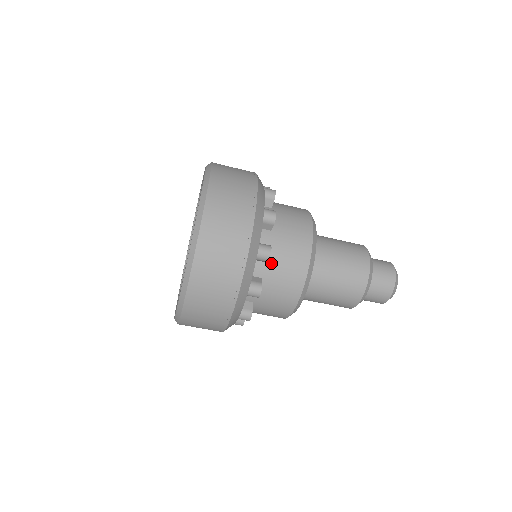
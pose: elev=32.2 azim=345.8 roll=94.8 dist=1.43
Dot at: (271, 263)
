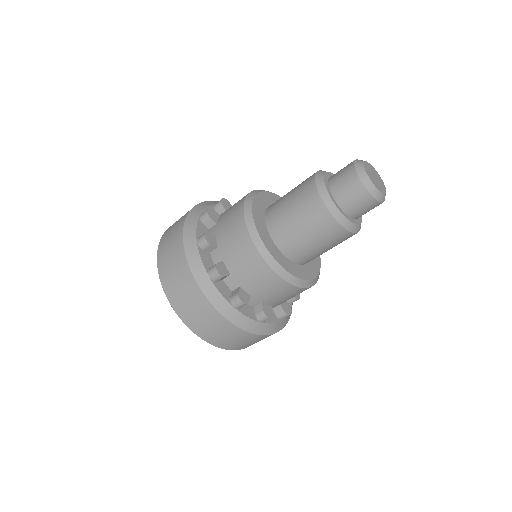
Dot at: (254, 294)
